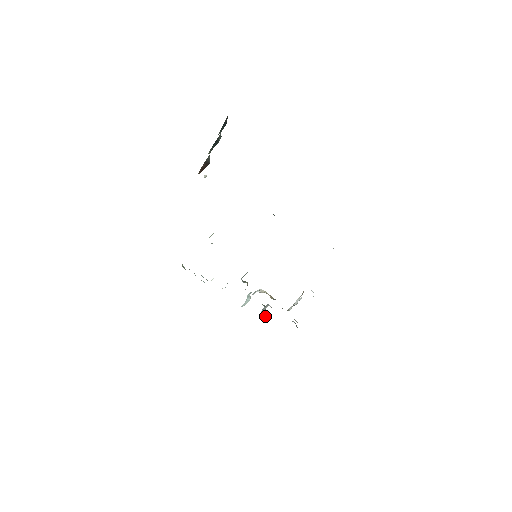
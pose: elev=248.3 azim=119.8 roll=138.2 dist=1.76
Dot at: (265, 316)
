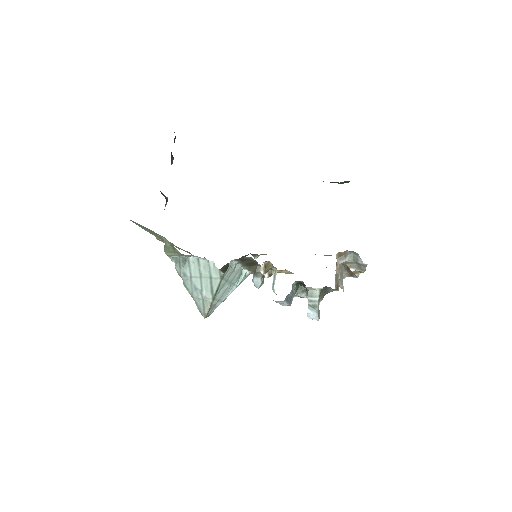
Dot at: (314, 300)
